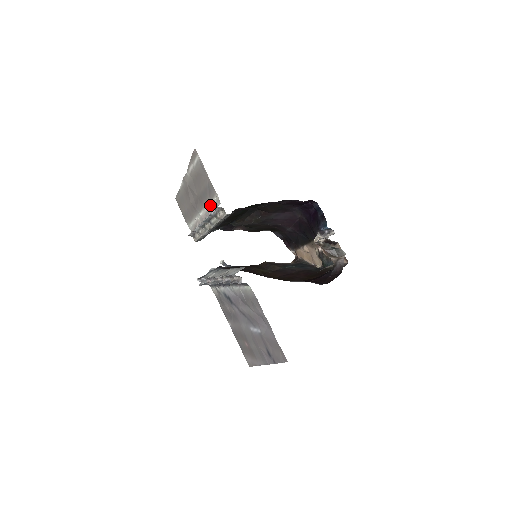
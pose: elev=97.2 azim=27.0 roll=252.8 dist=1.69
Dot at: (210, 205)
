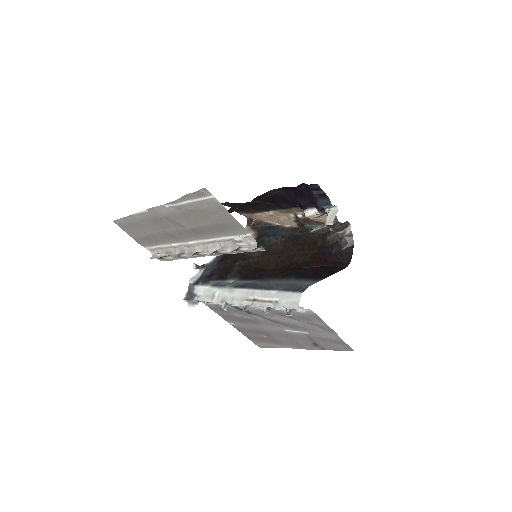
Dot at: (222, 239)
